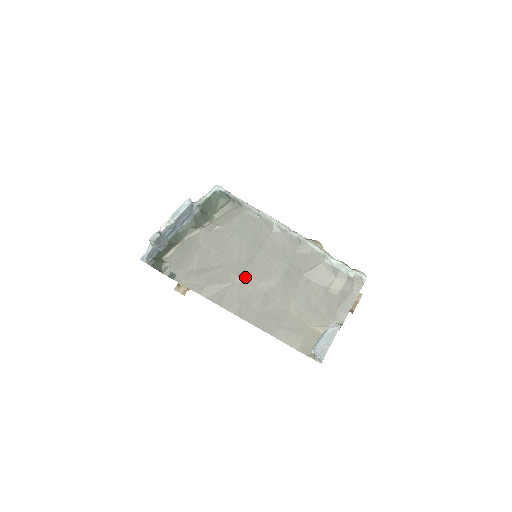
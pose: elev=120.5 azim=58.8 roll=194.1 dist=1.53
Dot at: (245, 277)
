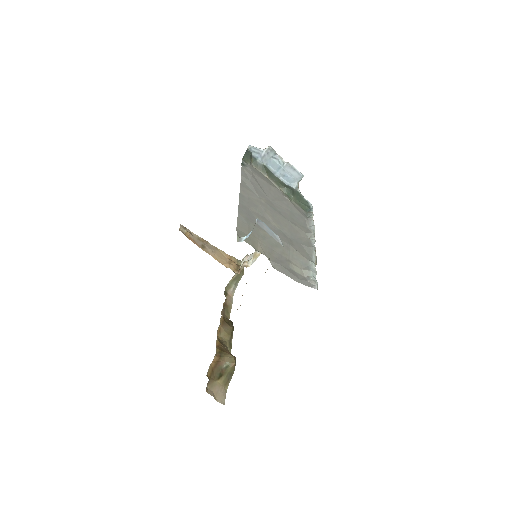
Dot at: (268, 207)
